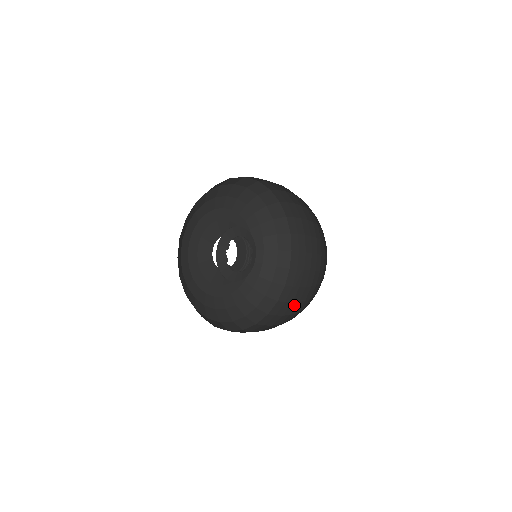
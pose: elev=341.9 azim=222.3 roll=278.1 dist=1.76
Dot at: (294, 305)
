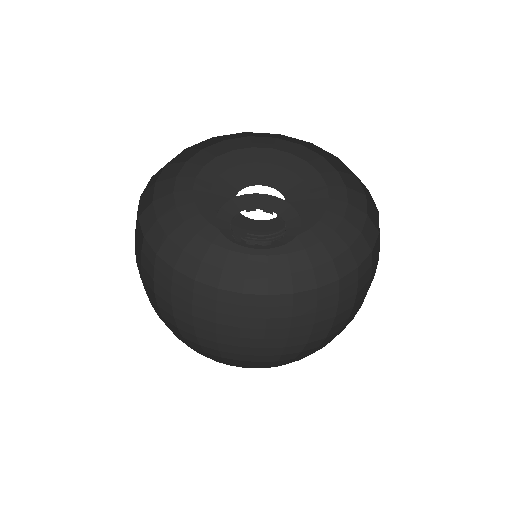
Dot at: (308, 320)
